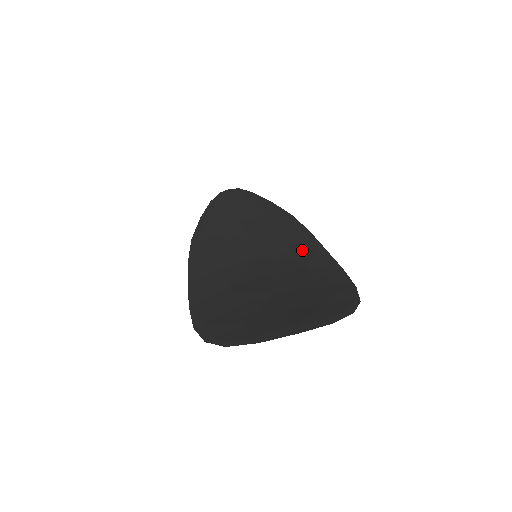
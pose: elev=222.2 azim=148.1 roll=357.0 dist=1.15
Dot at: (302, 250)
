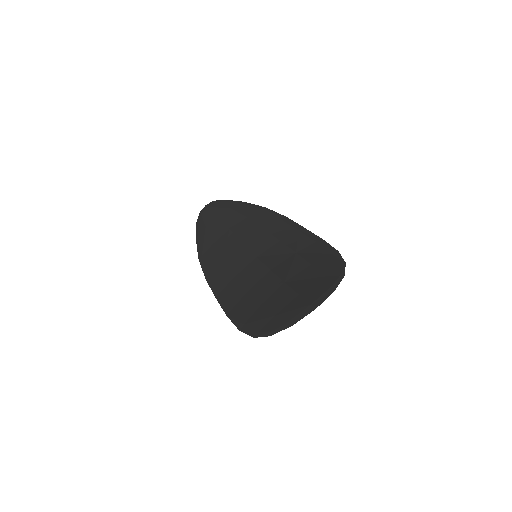
Dot at: (287, 236)
